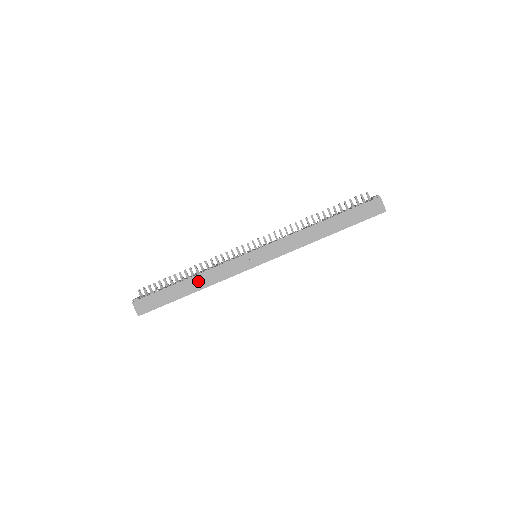
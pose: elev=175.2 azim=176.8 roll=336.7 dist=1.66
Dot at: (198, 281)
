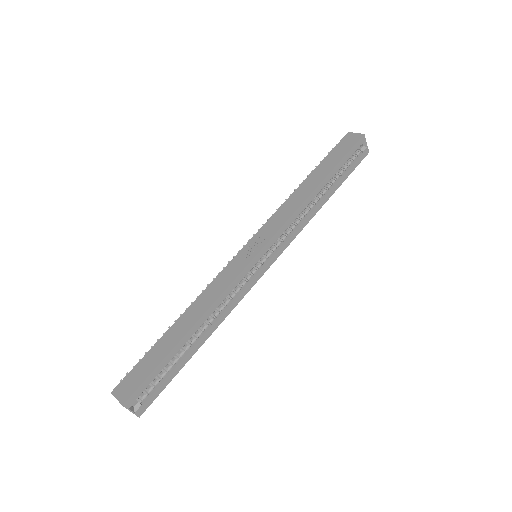
Dot at: (192, 313)
